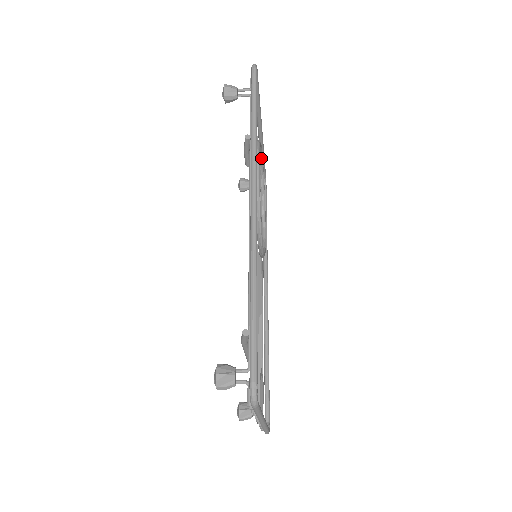
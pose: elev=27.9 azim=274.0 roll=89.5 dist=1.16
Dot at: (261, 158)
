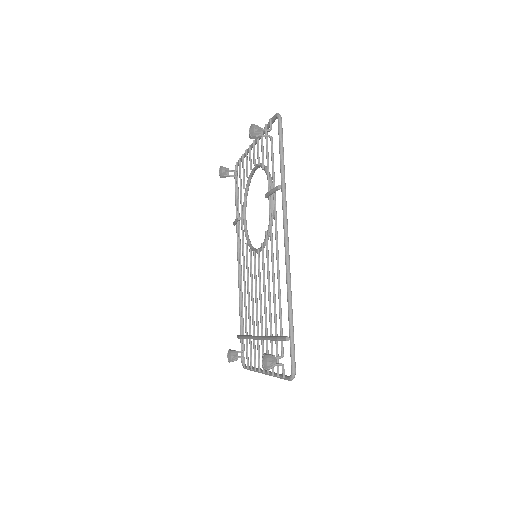
Dot at: (256, 169)
